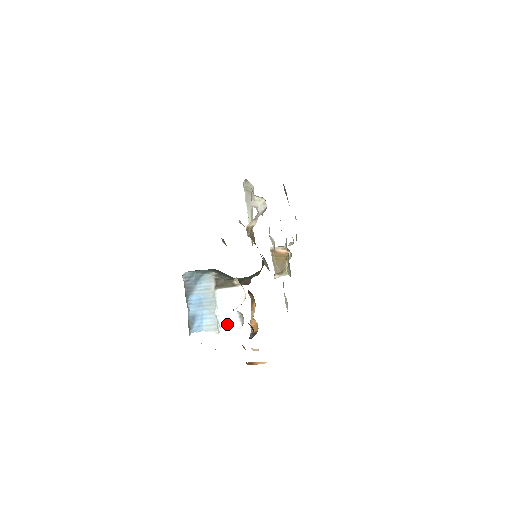
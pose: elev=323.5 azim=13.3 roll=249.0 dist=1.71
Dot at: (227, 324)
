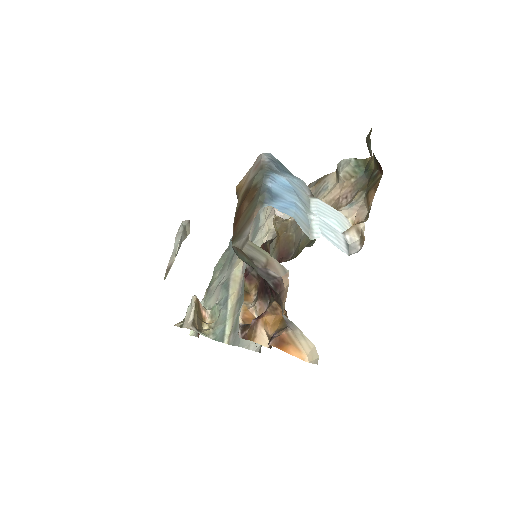
Dot at: (330, 237)
